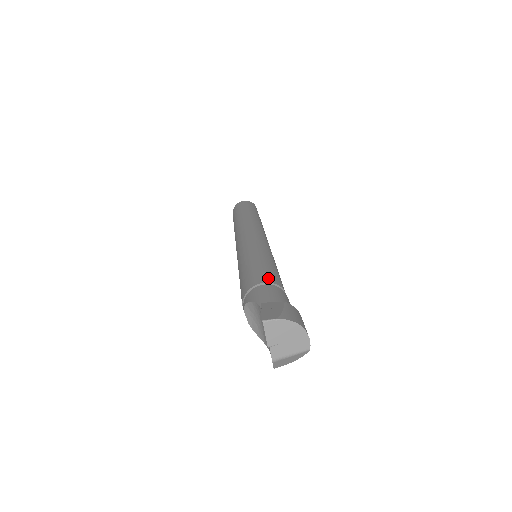
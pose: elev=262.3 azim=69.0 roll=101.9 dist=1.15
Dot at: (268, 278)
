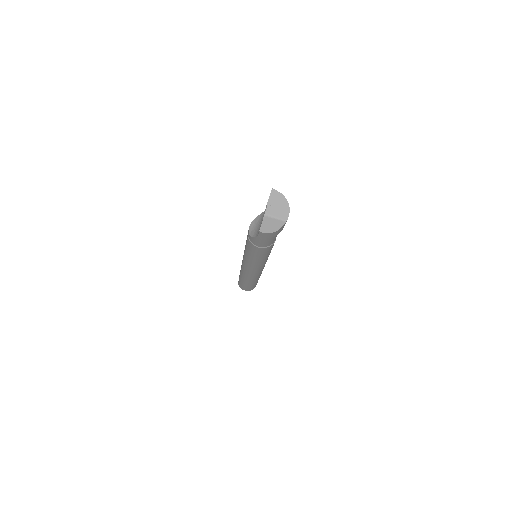
Dot at: occluded
